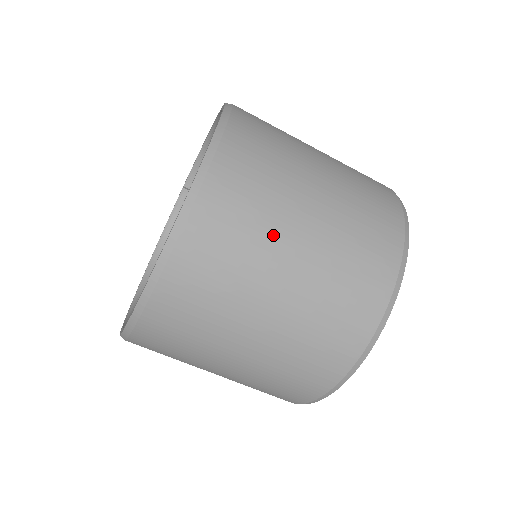
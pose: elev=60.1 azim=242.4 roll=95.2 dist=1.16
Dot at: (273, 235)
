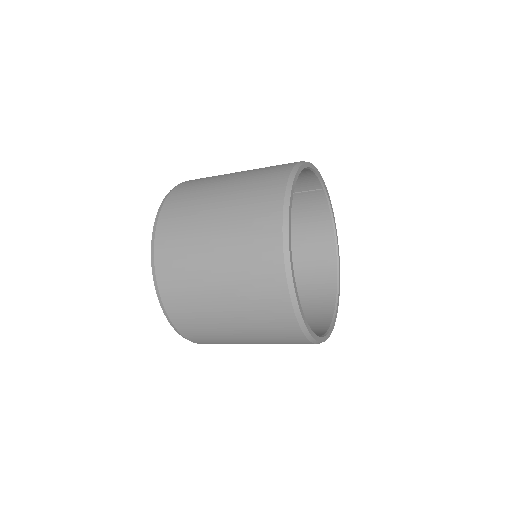
Dot at: (206, 303)
